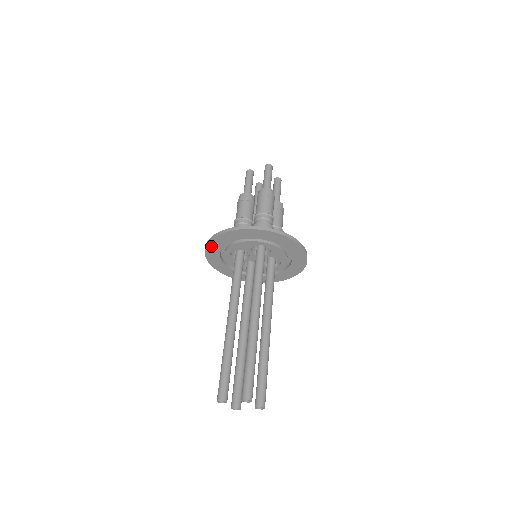
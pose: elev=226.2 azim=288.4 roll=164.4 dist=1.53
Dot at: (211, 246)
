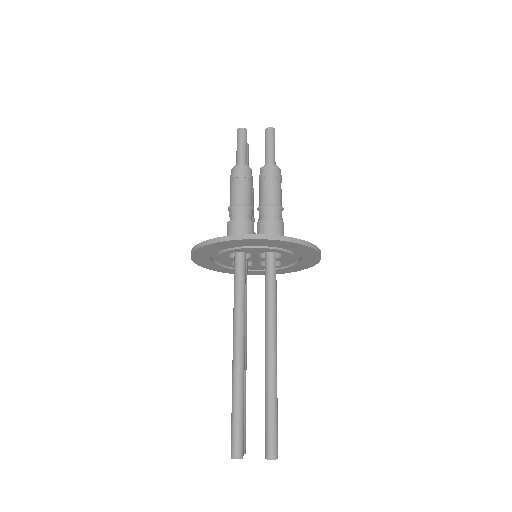
Dot at: (211, 246)
